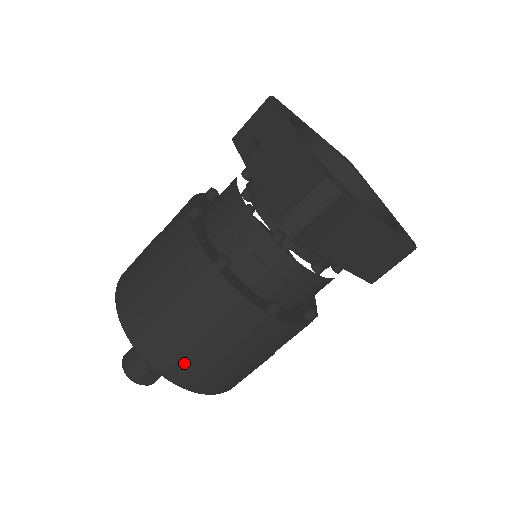
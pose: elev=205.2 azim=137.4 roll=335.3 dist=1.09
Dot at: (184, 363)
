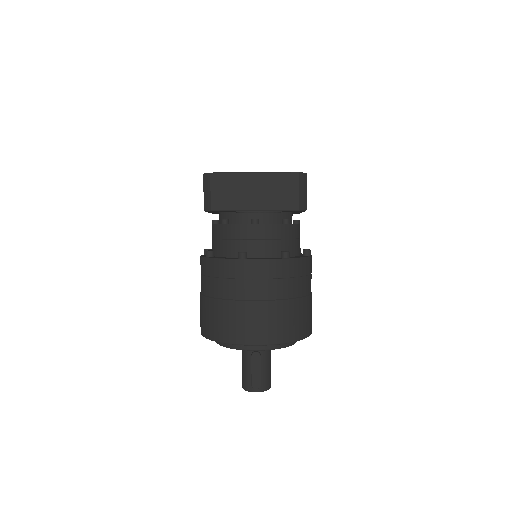
Dot at: (225, 324)
